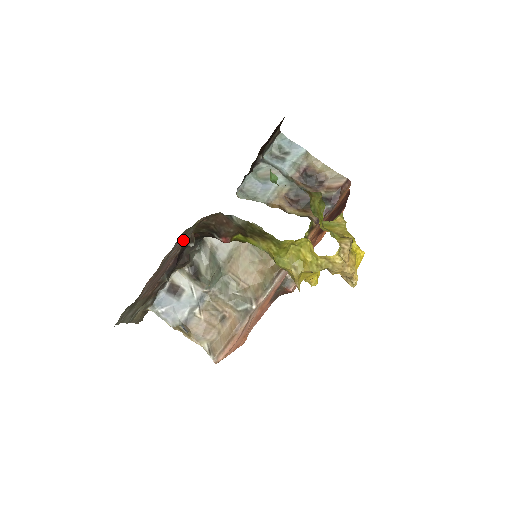
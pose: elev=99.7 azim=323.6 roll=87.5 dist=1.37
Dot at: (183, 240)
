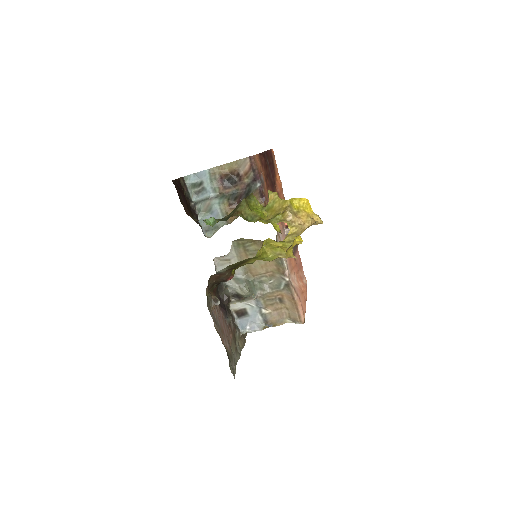
Dot at: (212, 307)
